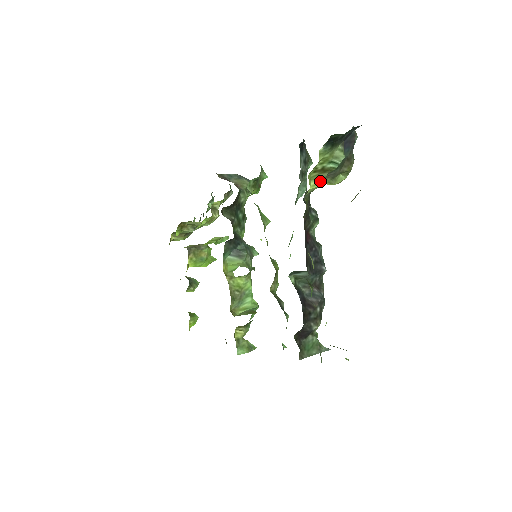
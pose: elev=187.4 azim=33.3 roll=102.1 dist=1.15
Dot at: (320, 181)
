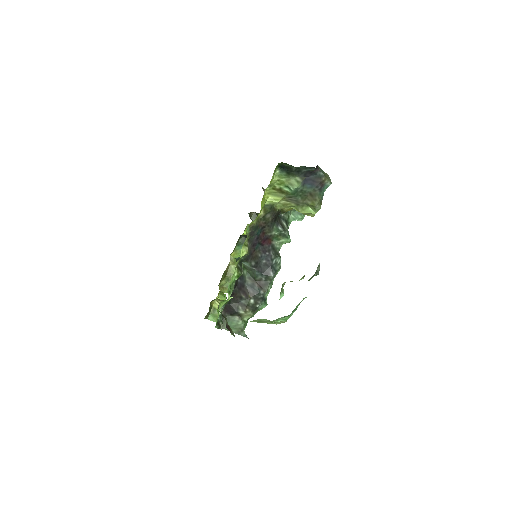
Dot at: (278, 199)
